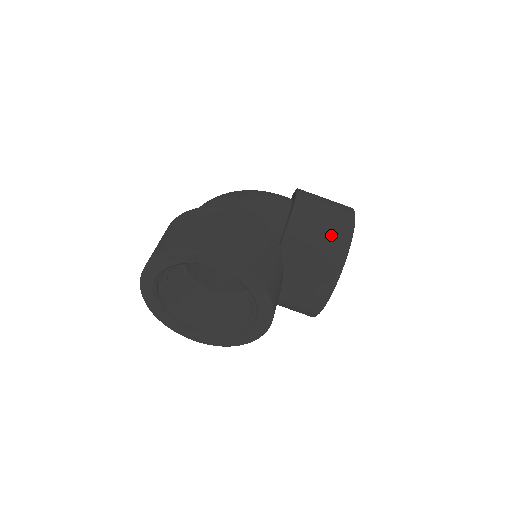
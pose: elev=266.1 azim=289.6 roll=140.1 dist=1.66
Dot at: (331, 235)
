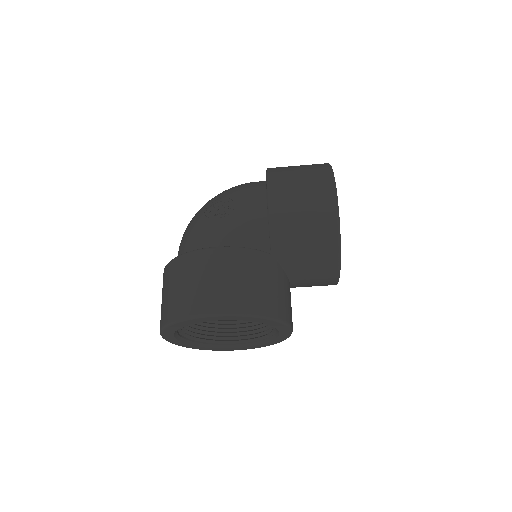
Dot at: (316, 222)
